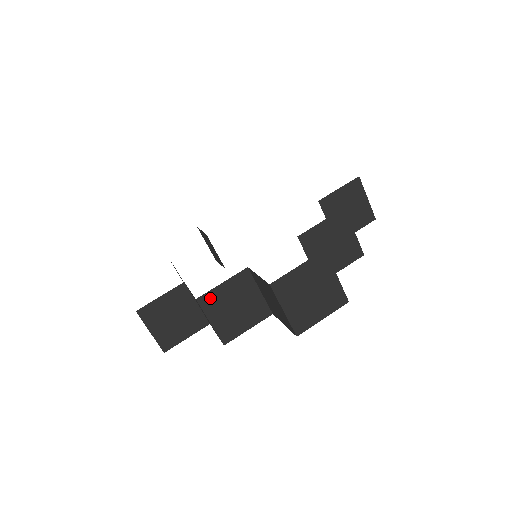
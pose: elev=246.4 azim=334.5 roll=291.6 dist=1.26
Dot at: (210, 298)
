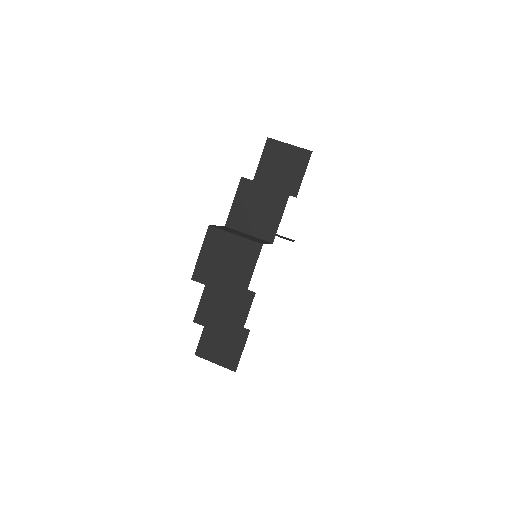
Dot at: (202, 314)
